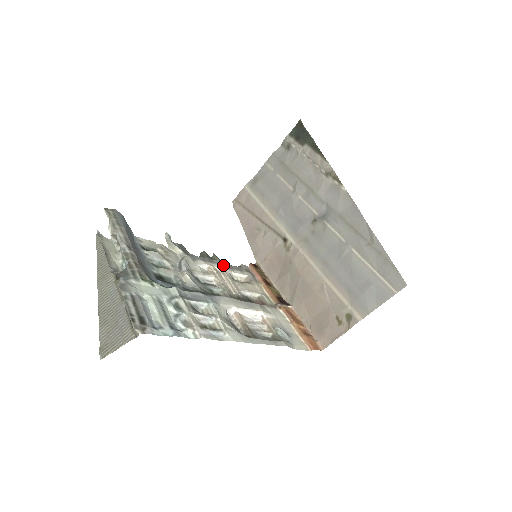
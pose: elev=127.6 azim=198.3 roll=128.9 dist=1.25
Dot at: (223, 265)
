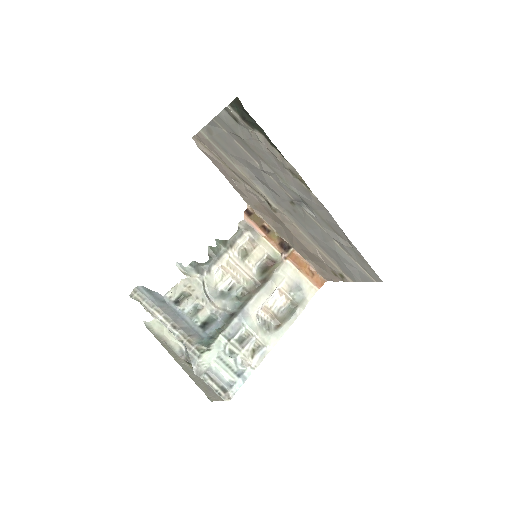
Dot at: (229, 249)
